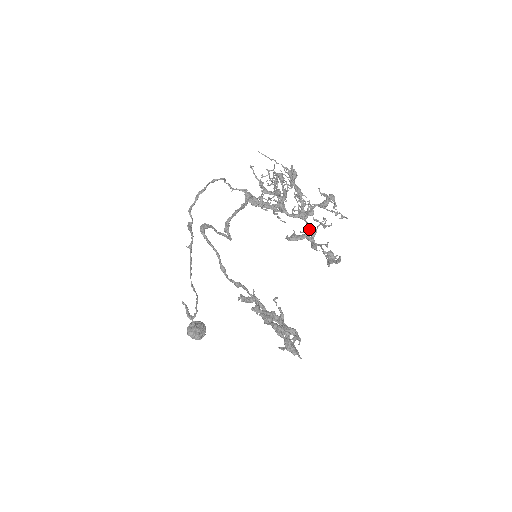
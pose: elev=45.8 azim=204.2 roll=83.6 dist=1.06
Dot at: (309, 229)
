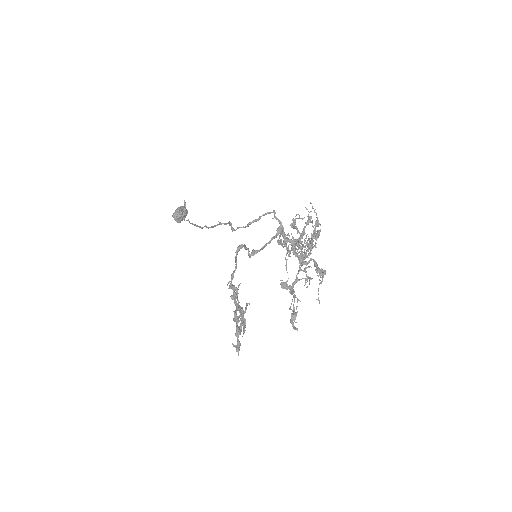
Dot at: (297, 274)
